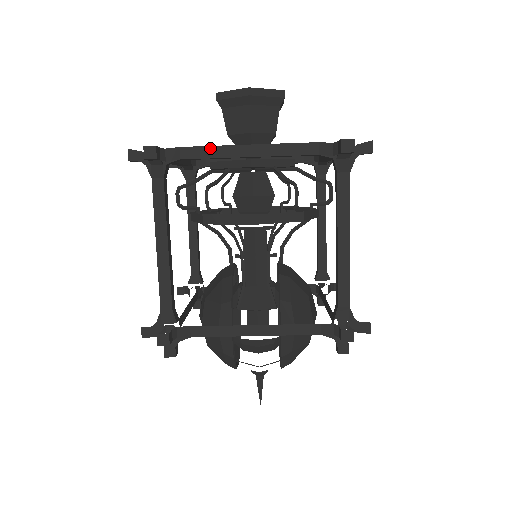
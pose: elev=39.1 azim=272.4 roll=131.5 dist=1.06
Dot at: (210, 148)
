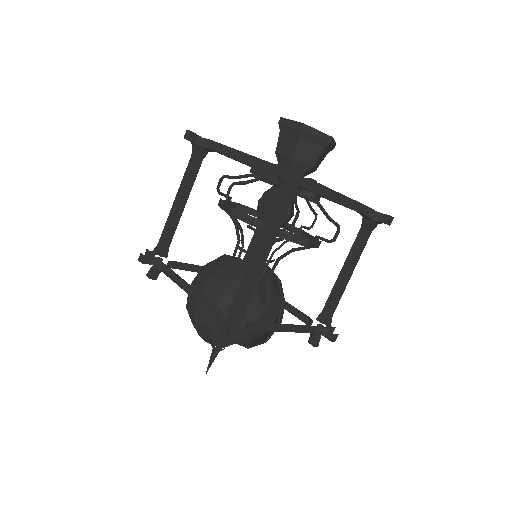
Dot at: (326, 188)
